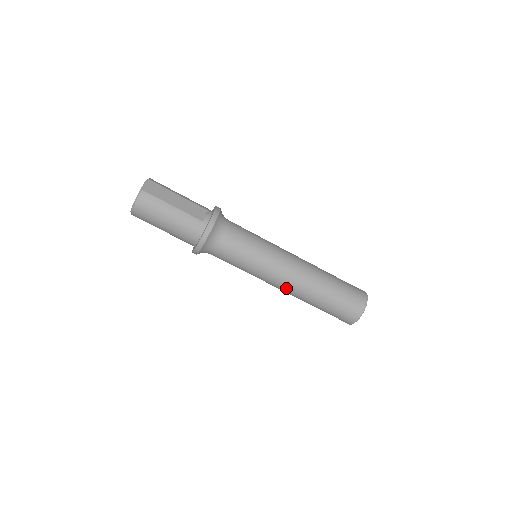
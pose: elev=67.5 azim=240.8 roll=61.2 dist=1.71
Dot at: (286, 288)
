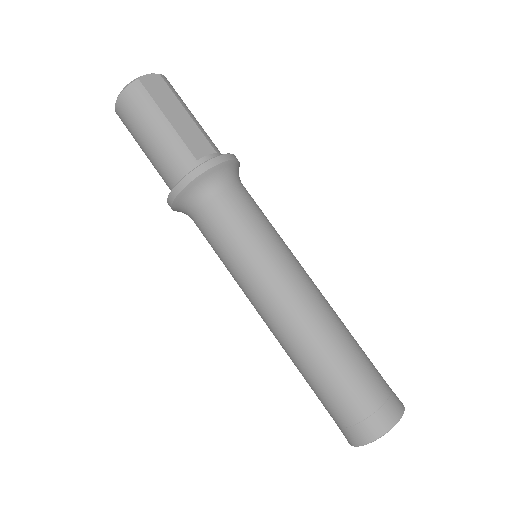
Dot at: (273, 326)
